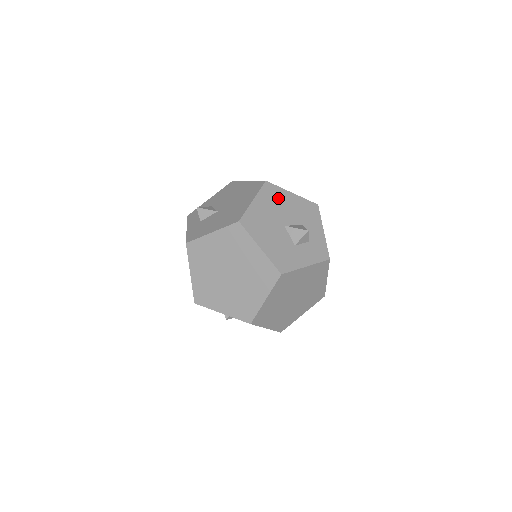
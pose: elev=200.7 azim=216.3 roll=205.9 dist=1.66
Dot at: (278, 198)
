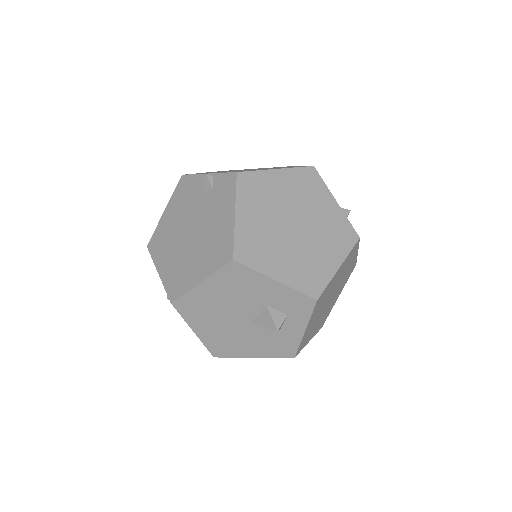
Dot at: occluded
